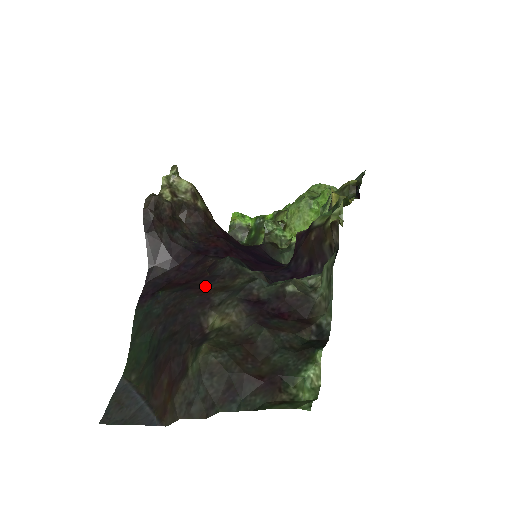
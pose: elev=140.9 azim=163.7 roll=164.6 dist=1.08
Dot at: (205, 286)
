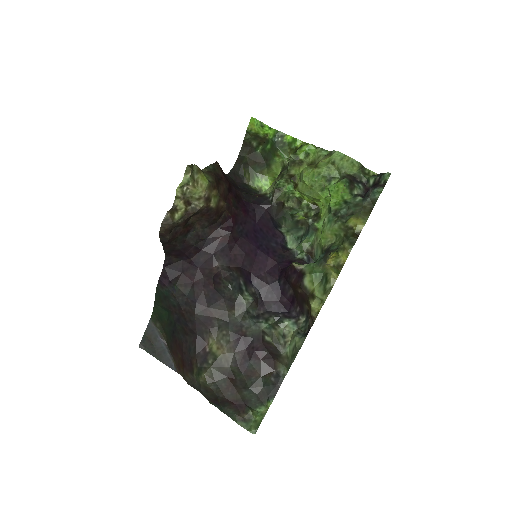
Dot at: (209, 304)
